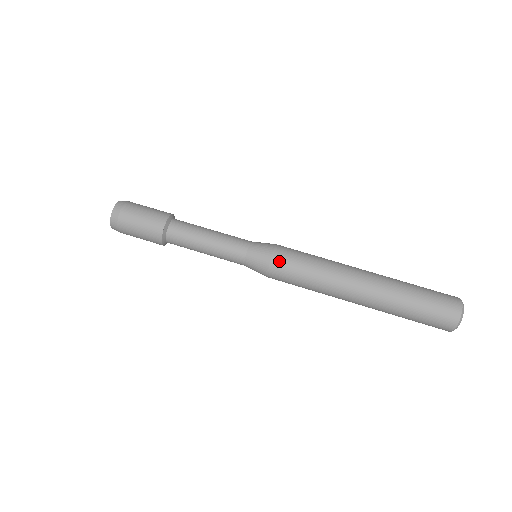
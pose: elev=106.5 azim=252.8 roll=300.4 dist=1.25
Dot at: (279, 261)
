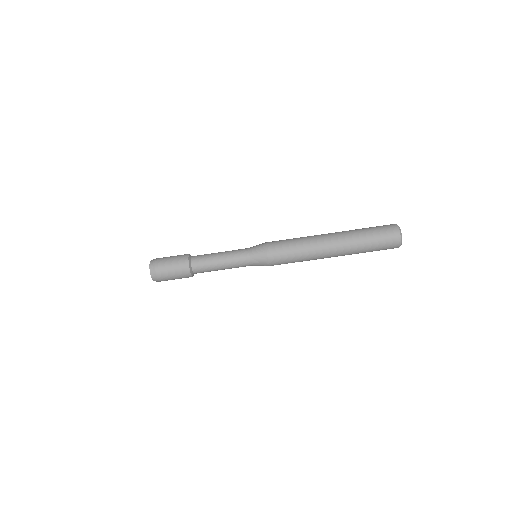
Dot at: occluded
